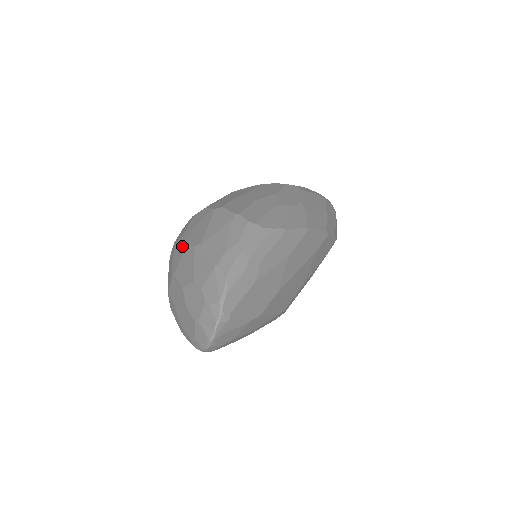
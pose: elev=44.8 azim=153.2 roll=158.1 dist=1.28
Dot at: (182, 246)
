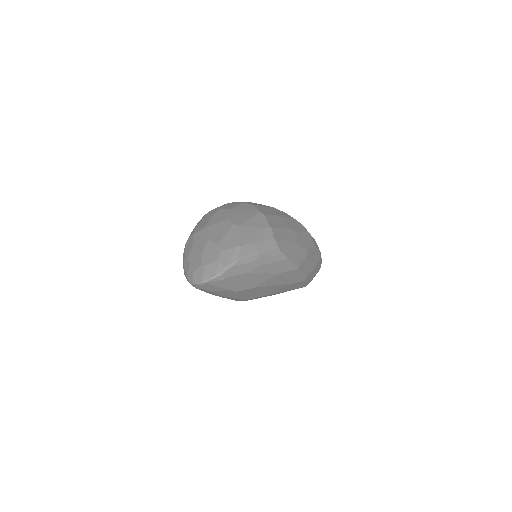
Dot at: (224, 216)
